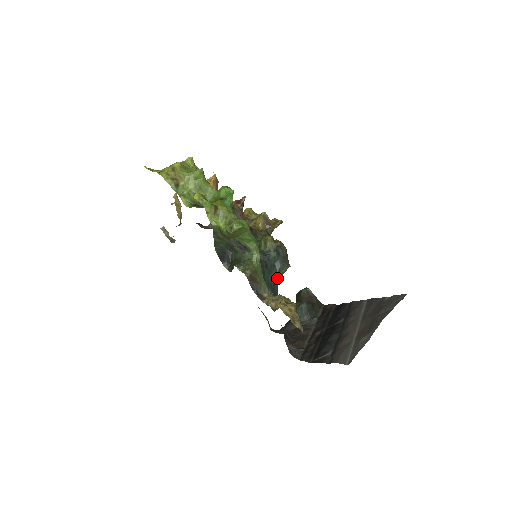
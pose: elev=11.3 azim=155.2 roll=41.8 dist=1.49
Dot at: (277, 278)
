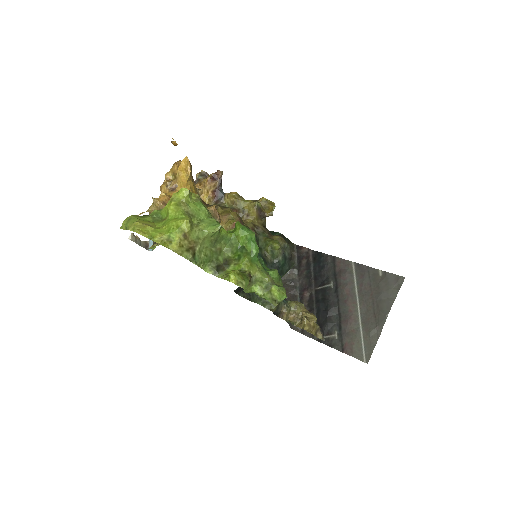
Dot at: occluded
